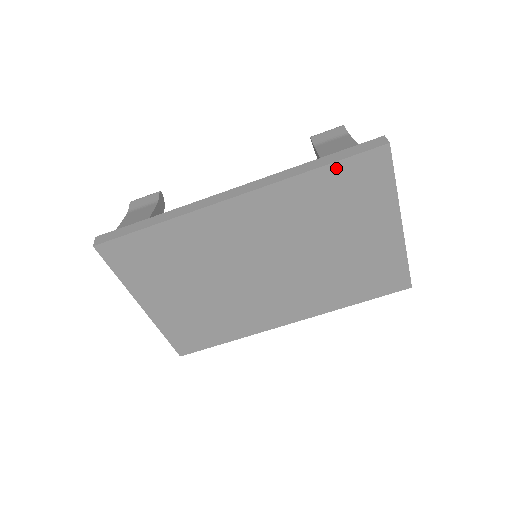
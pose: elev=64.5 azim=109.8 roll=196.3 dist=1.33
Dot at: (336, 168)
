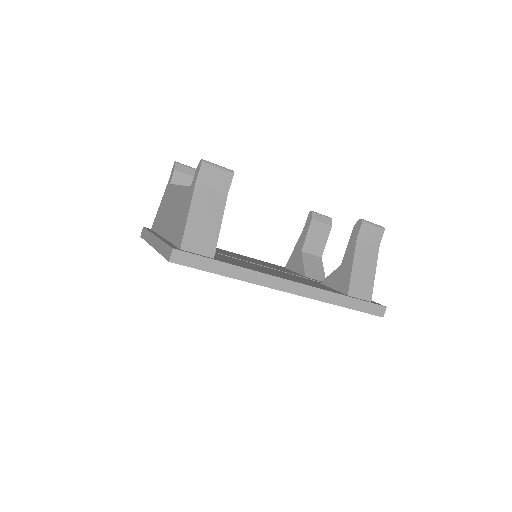
Dot at: occluded
